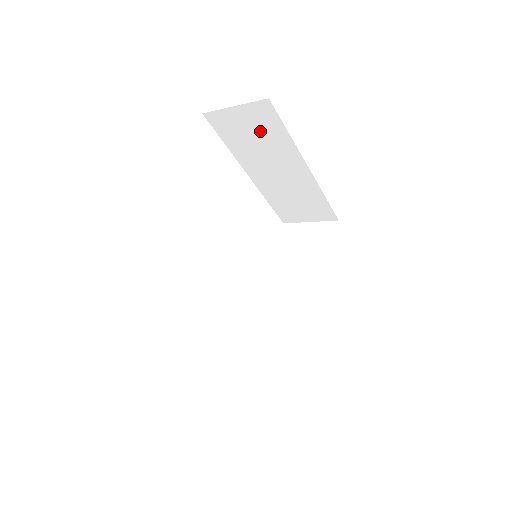
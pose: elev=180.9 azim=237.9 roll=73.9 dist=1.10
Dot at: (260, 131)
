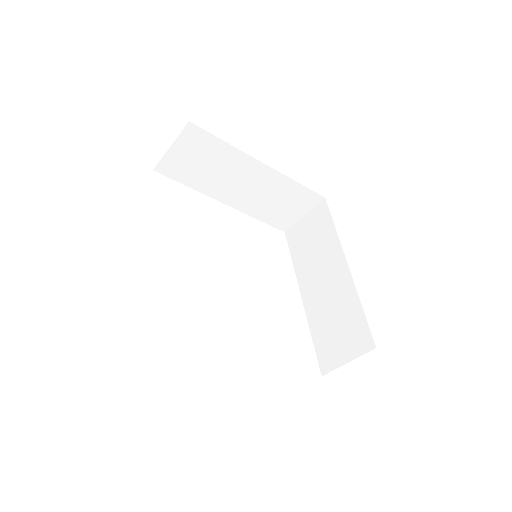
Dot at: (204, 155)
